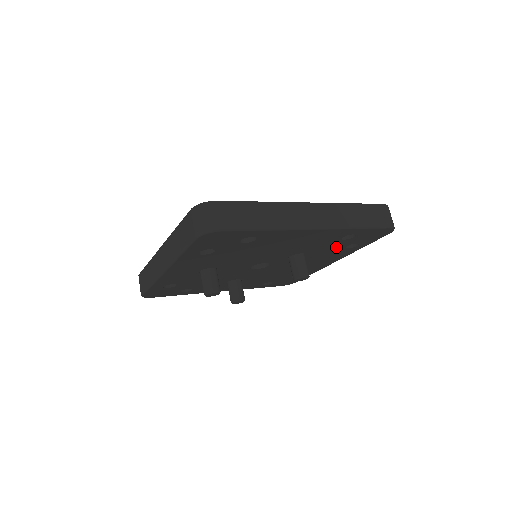
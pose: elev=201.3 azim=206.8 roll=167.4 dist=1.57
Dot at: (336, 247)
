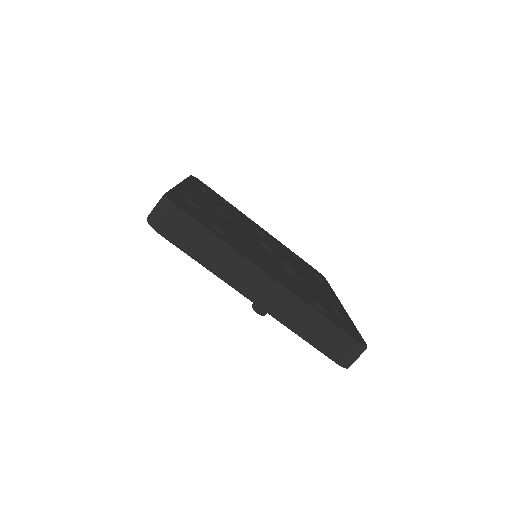
Dot at: occluded
